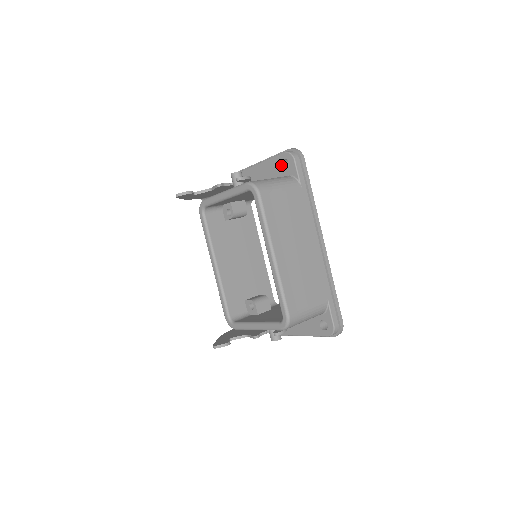
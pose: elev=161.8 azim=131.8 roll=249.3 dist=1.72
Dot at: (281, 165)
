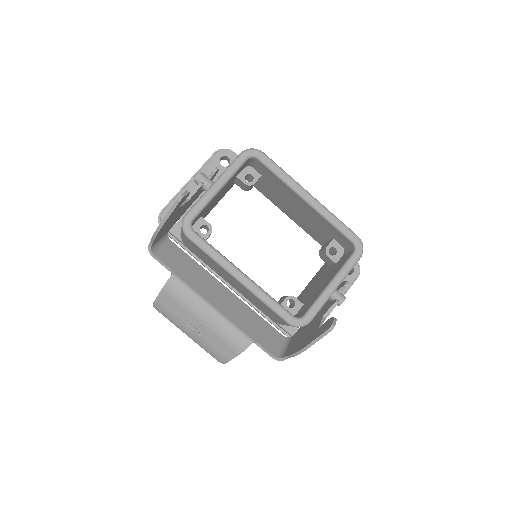
Dot at: (220, 165)
